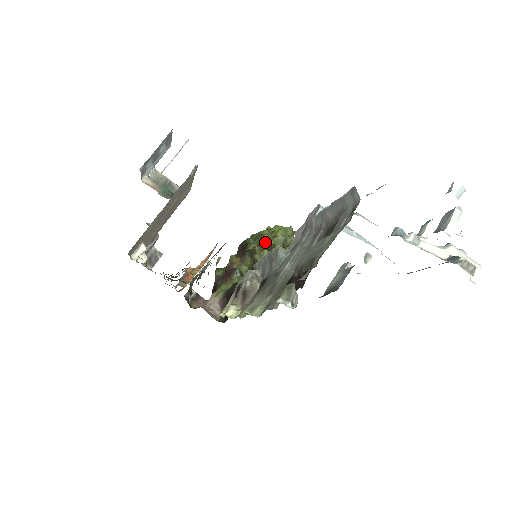
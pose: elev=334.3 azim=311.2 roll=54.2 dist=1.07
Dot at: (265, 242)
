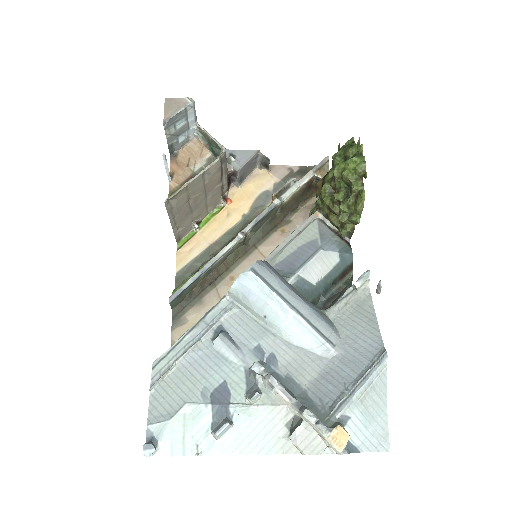
Dot at: (334, 179)
